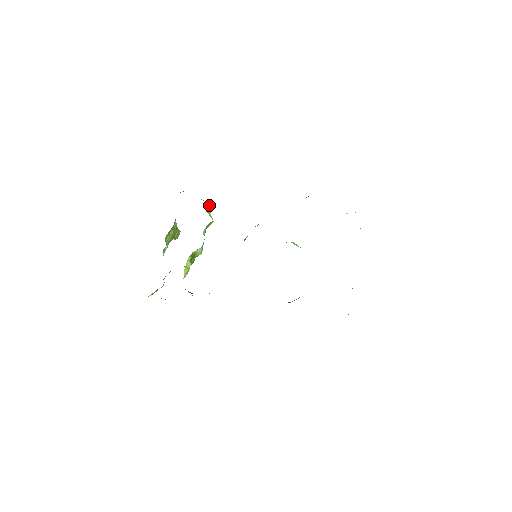
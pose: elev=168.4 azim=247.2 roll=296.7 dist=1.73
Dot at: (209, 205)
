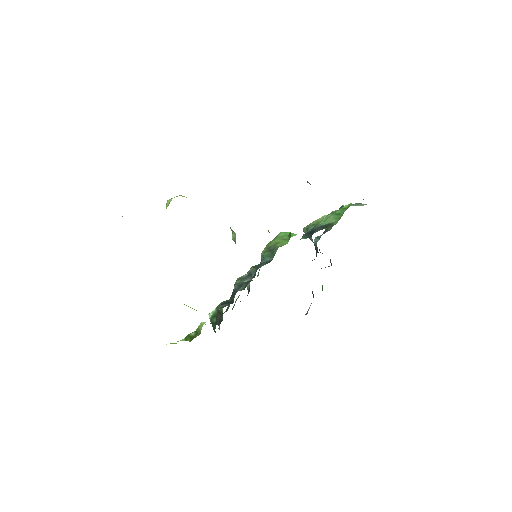
Dot at: occluded
